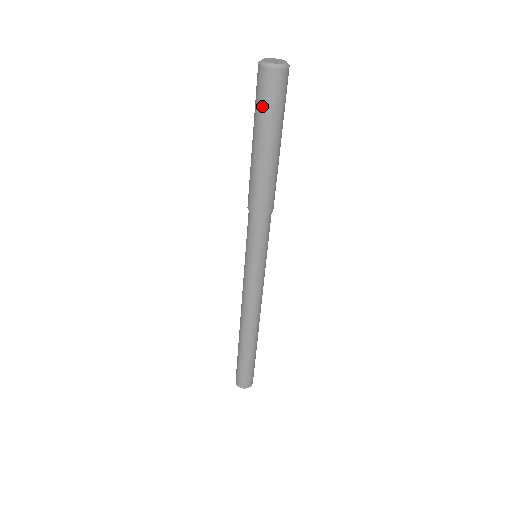
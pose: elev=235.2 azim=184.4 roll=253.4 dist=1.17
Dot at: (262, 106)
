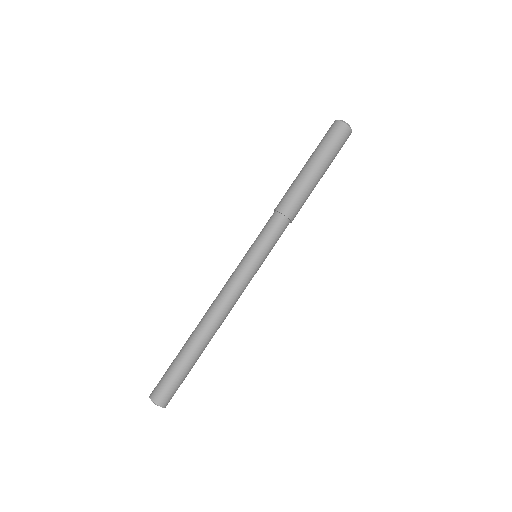
Dot at: (320, 142)
